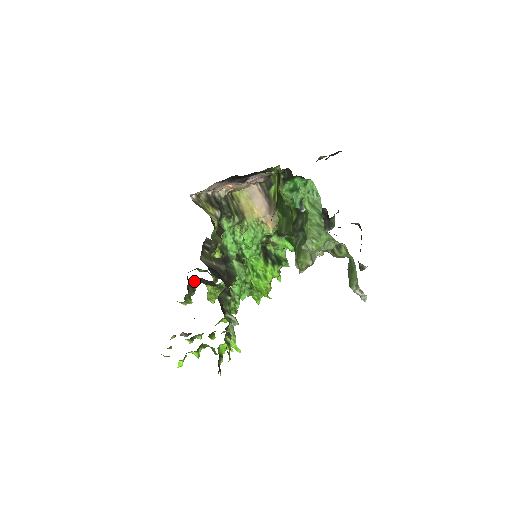
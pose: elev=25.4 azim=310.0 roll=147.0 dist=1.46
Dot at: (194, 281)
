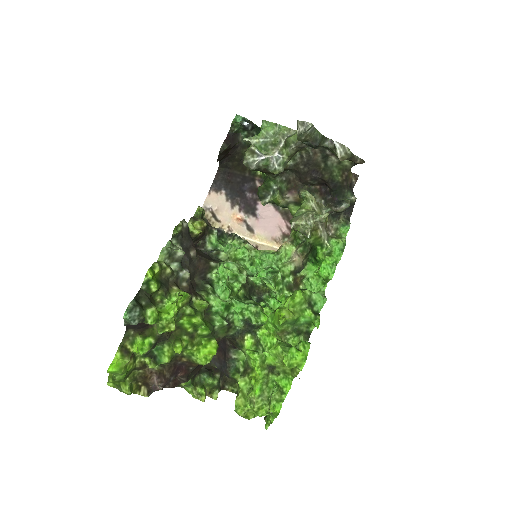
Dot at: (216, 369)
